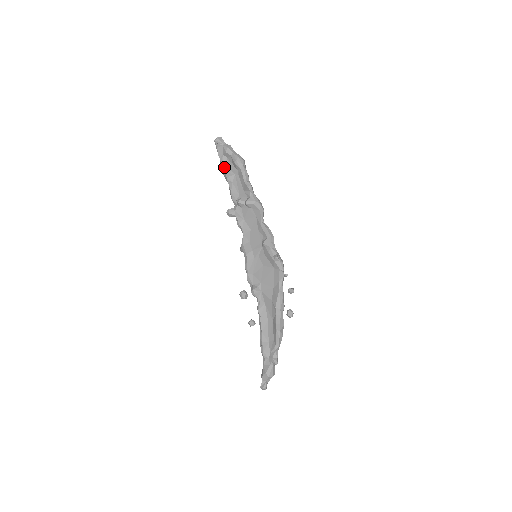
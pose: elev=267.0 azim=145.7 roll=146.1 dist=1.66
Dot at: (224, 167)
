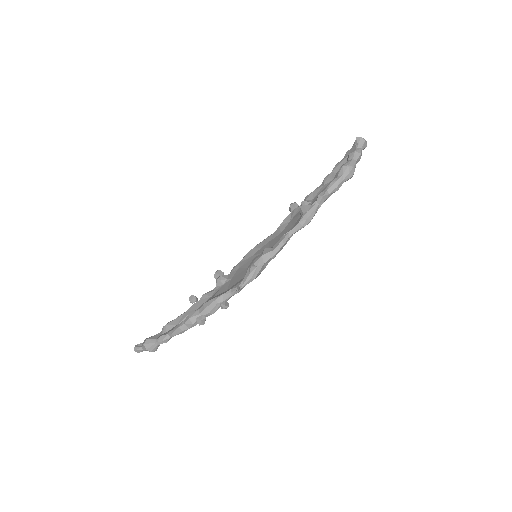
Dot at: (336, 167)
